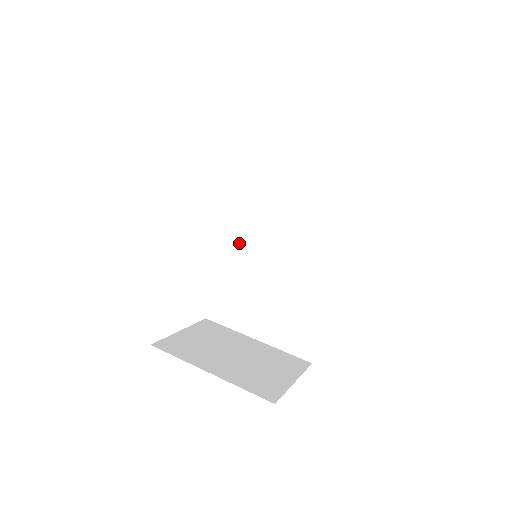
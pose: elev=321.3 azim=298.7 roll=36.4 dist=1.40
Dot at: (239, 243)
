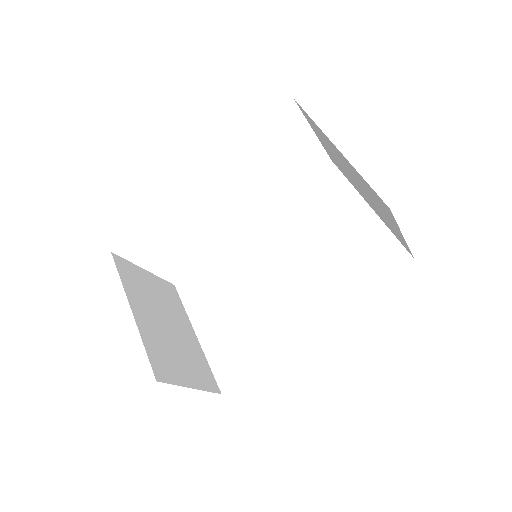
Dot at: (254, 245)
